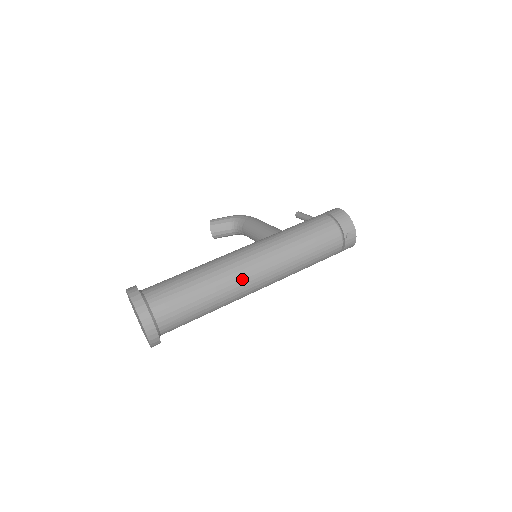
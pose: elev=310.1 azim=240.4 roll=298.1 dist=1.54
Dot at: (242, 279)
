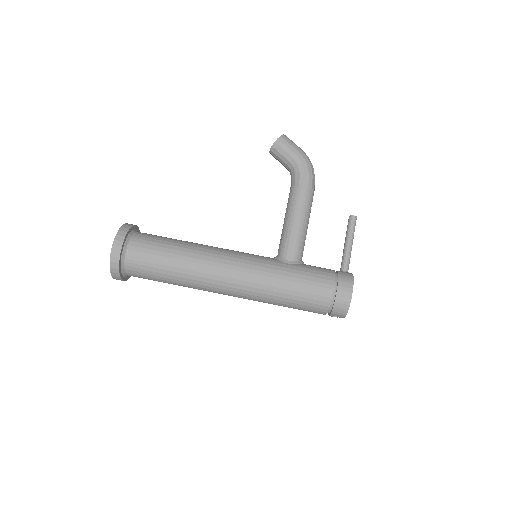
Dot at: (212, 291)
